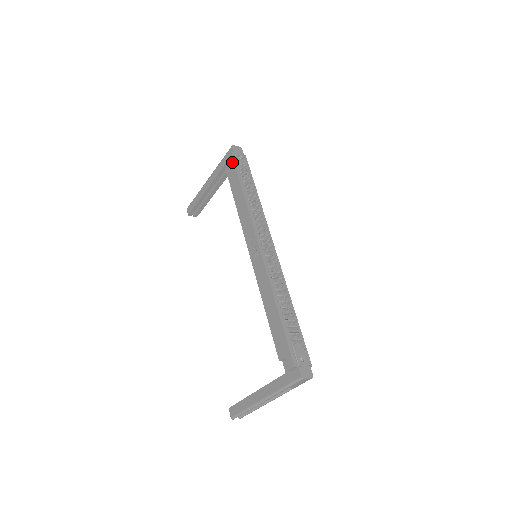
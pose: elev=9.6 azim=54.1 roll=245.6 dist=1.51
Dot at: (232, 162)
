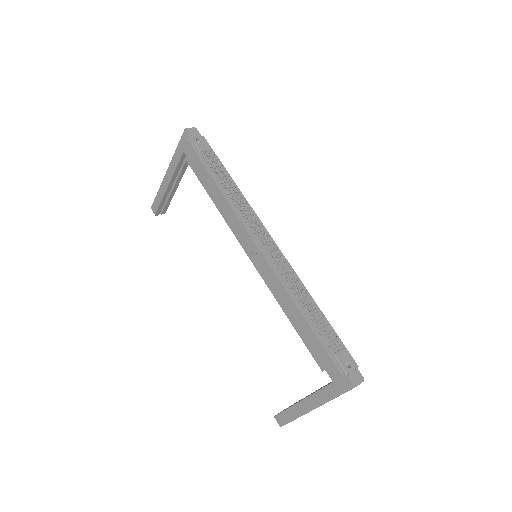
Dot at: (192, 151)
